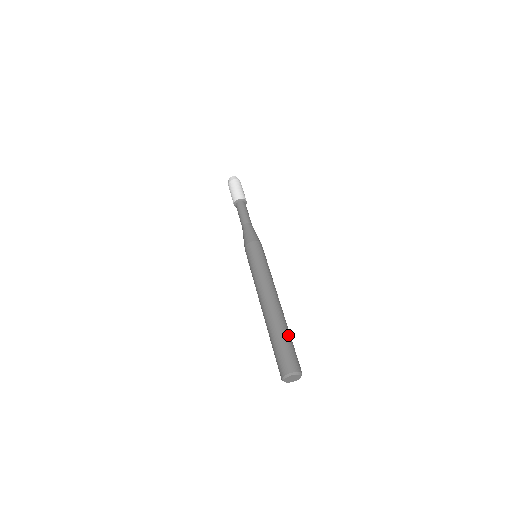
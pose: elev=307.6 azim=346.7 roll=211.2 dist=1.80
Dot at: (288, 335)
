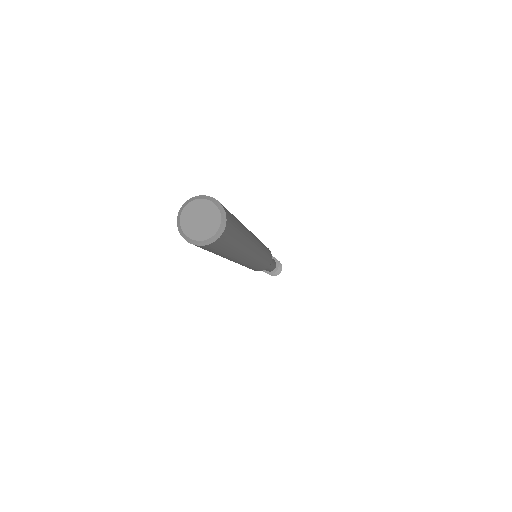
Dot at: (243, 229)
